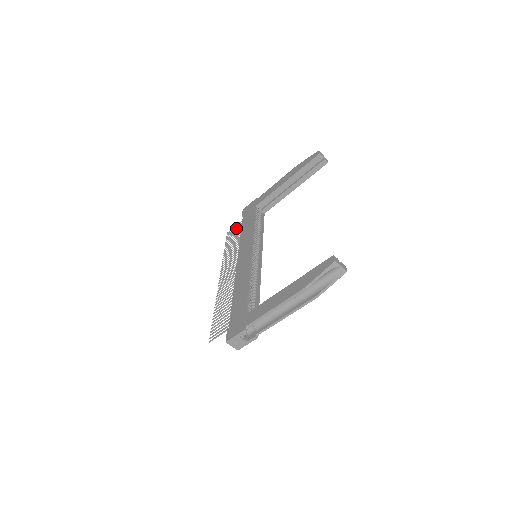
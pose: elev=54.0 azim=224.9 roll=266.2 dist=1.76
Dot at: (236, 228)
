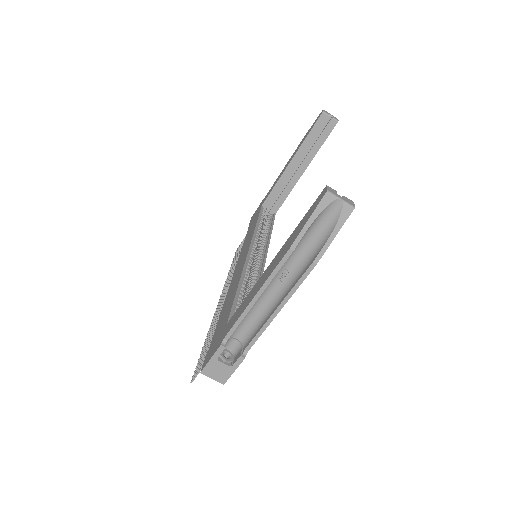
Dot at: (243, 240)
